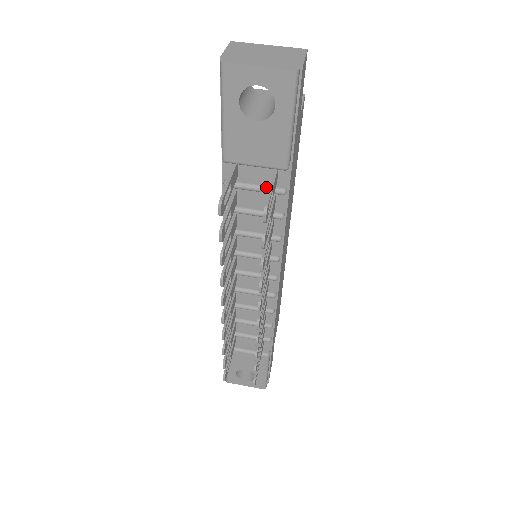
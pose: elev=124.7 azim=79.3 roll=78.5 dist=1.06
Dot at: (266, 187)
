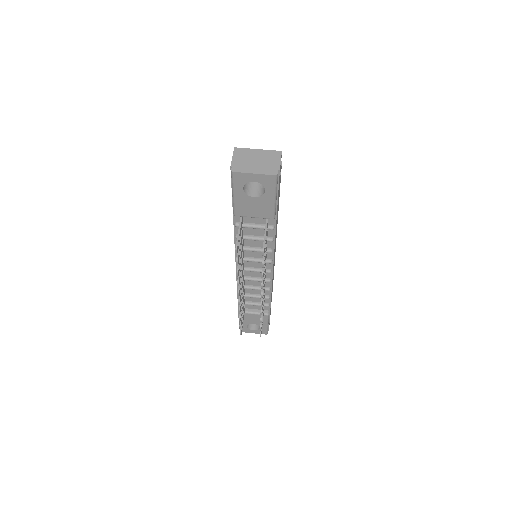
Dot at: (261, 226)
